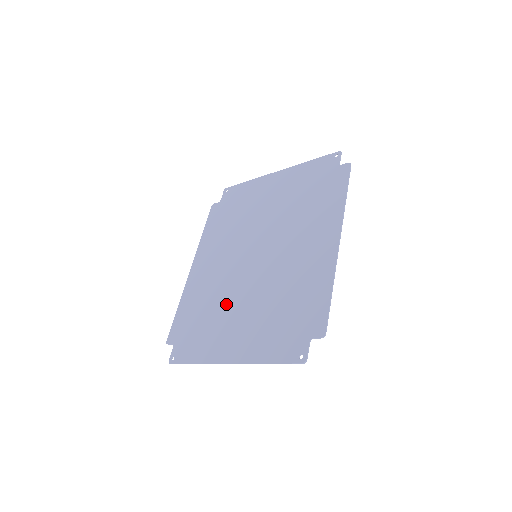
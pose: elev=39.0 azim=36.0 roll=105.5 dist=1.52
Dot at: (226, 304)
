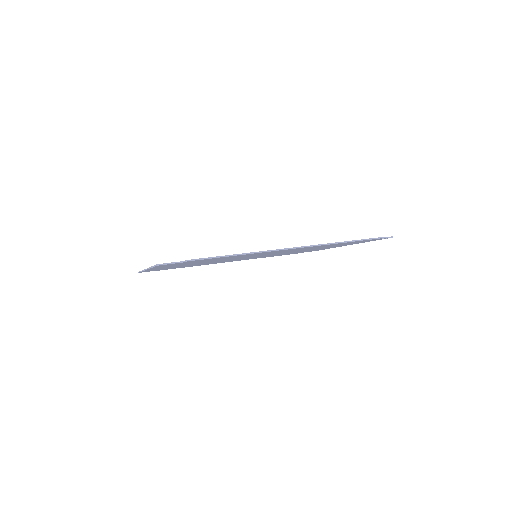
Dot at: occluded
